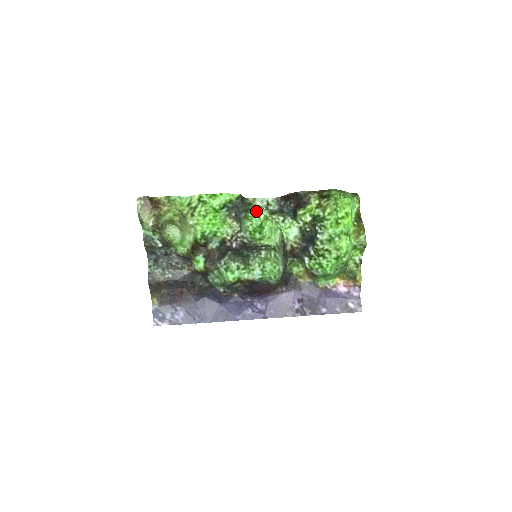
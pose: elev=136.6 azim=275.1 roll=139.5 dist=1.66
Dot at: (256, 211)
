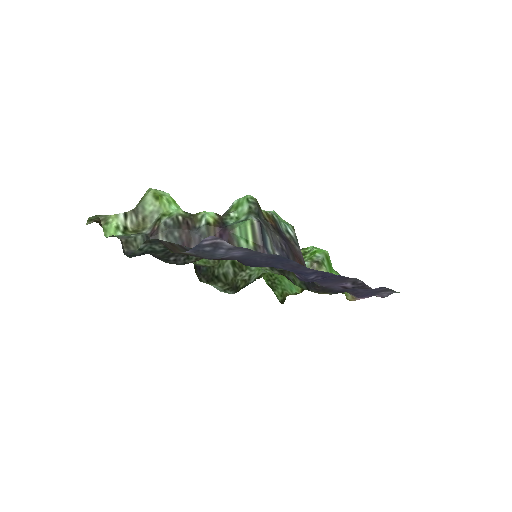
Dot at: occluded
